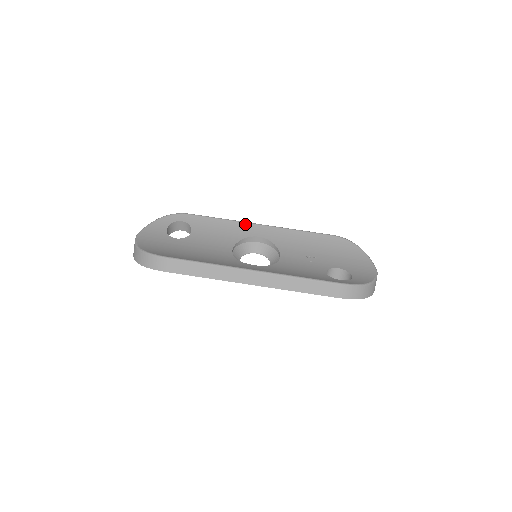
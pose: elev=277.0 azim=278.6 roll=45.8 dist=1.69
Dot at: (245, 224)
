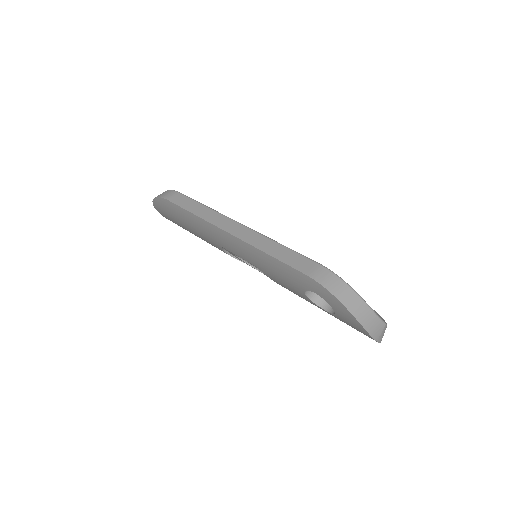
Dot at: occluded
